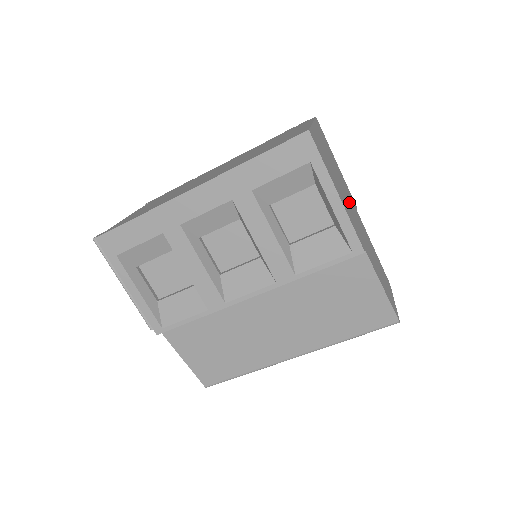
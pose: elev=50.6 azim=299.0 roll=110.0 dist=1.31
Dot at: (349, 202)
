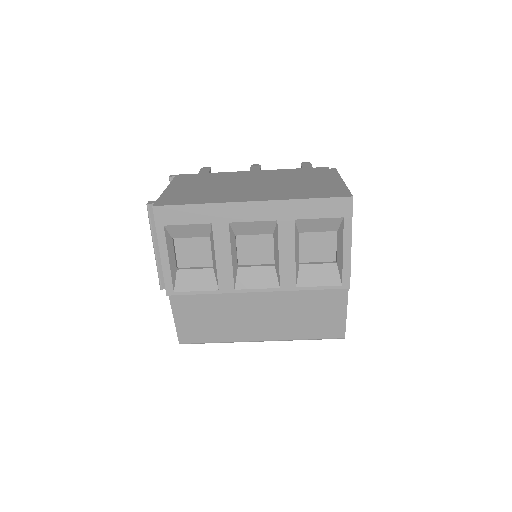
Dot at: occluded
